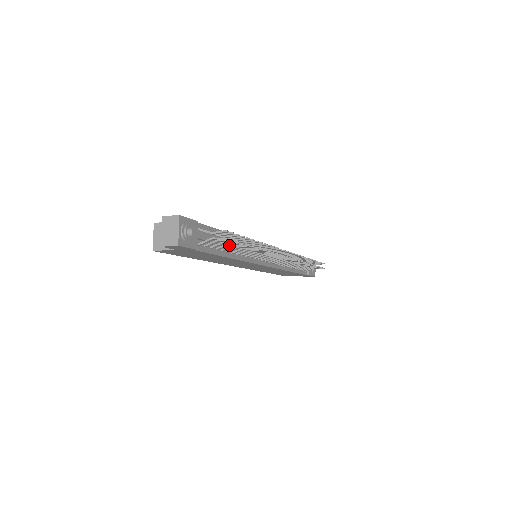
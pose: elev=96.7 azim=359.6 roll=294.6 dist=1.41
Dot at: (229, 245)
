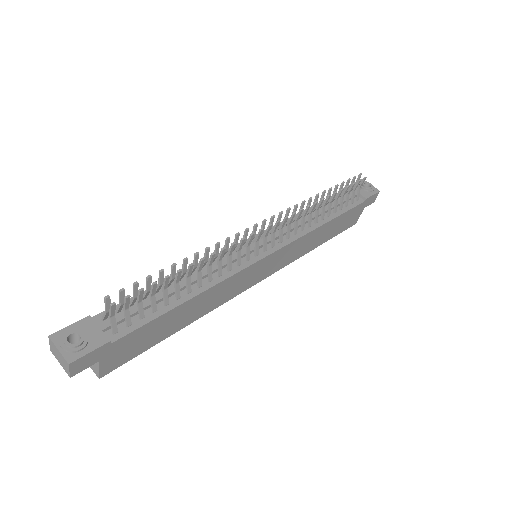
Dot at: (171, 292)
